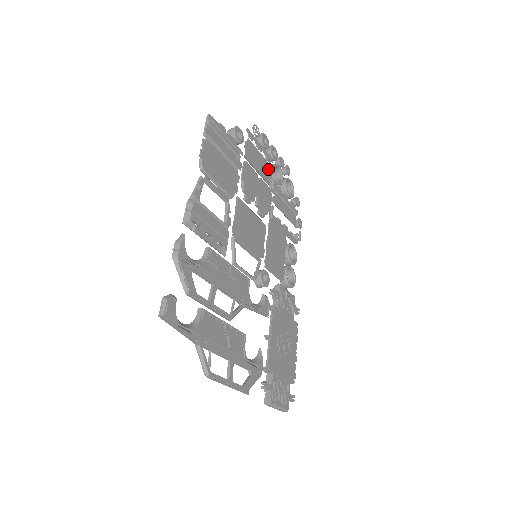
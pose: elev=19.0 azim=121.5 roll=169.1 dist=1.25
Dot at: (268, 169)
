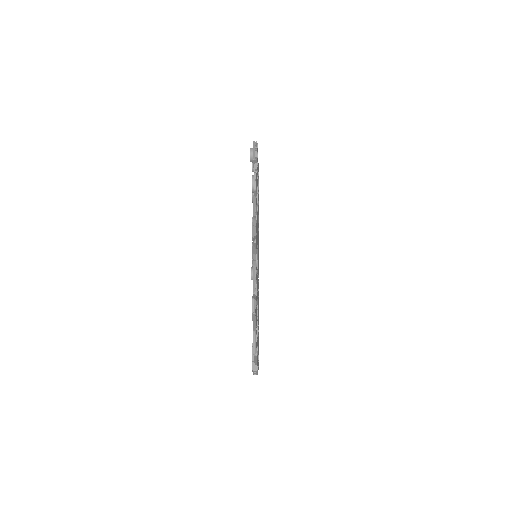
Dot at: occluded
